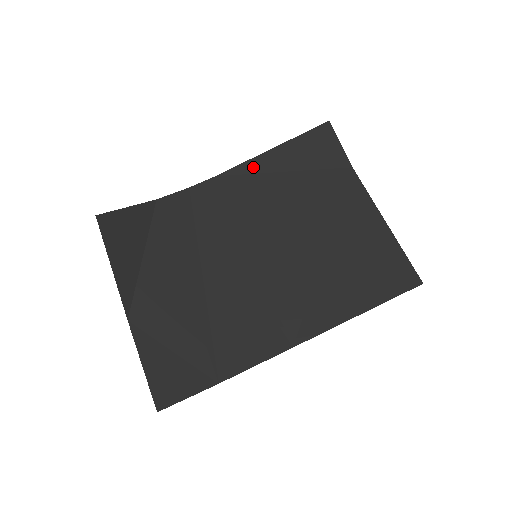
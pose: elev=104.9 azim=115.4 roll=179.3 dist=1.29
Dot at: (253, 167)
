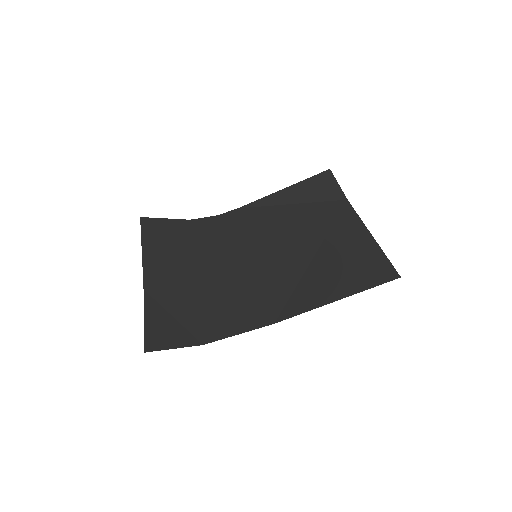
Dot at: (267, 201)
